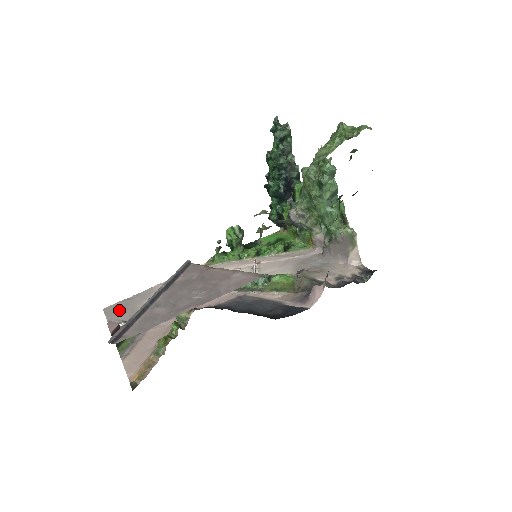
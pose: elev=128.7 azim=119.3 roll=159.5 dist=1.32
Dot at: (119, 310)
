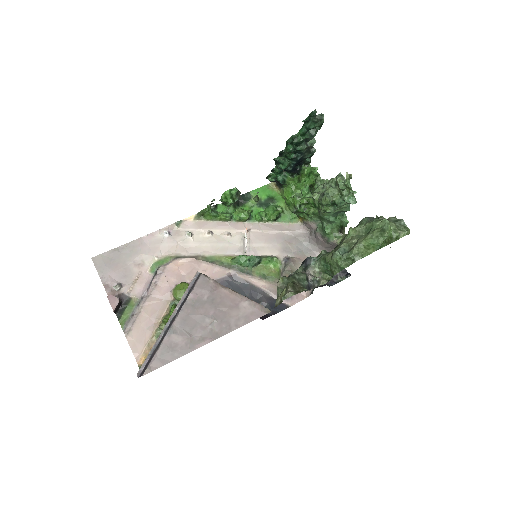
Dot at: (110, 265)
